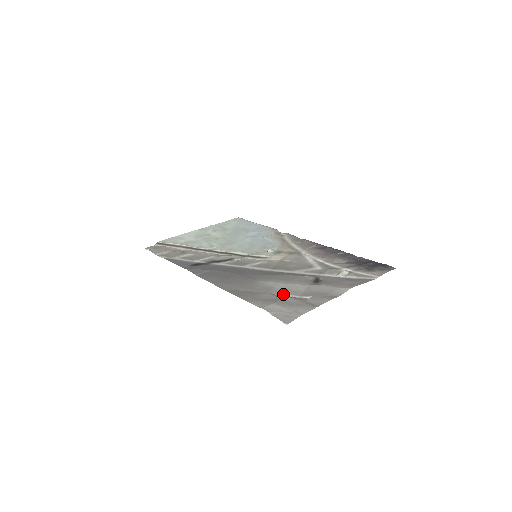
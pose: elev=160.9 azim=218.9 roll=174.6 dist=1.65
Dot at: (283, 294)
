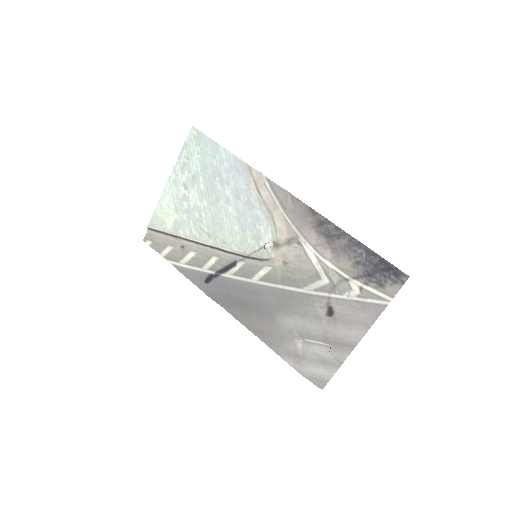
Dot at: (306, 339)
